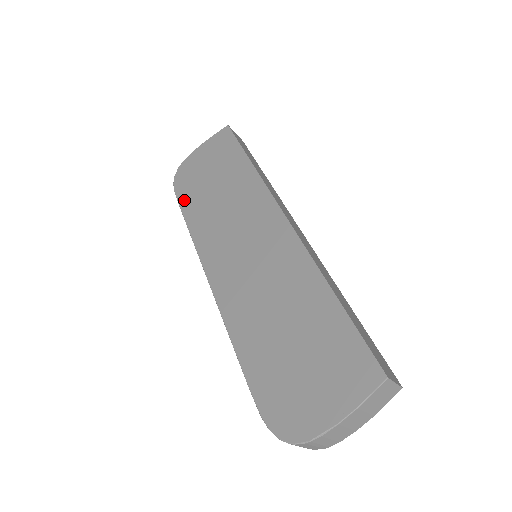
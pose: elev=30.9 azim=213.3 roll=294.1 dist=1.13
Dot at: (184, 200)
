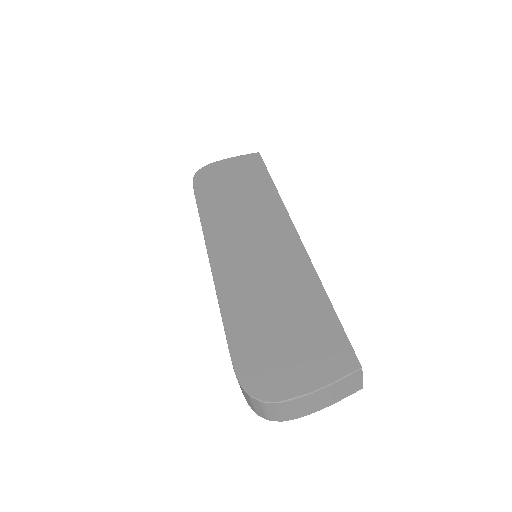
Dot at: (201, 192)
